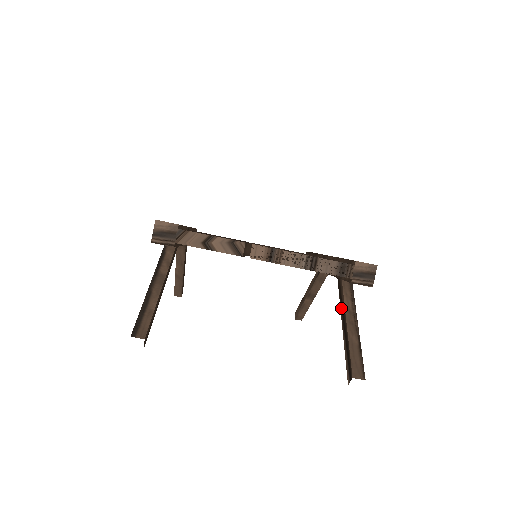
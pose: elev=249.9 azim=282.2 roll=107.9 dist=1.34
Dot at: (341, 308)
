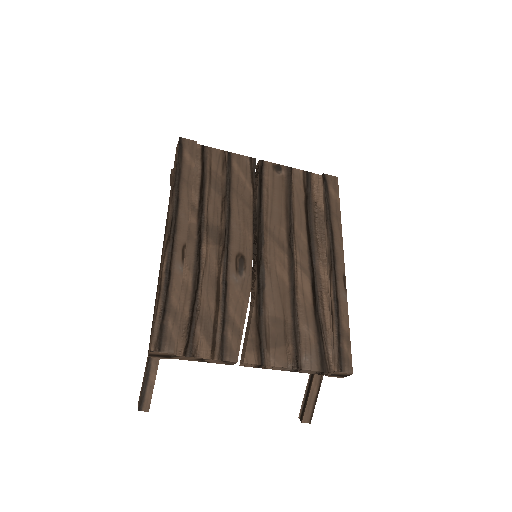
Dot at: occluded
